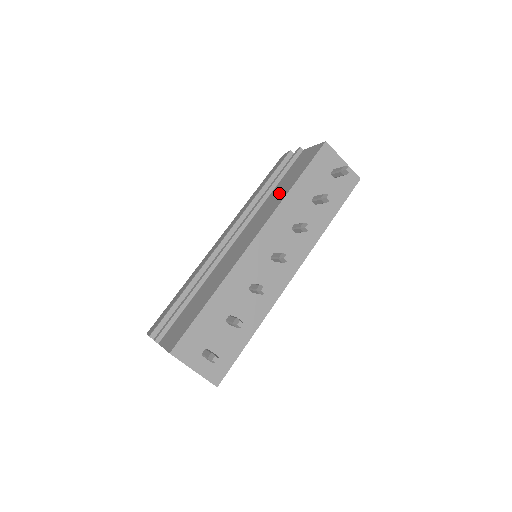
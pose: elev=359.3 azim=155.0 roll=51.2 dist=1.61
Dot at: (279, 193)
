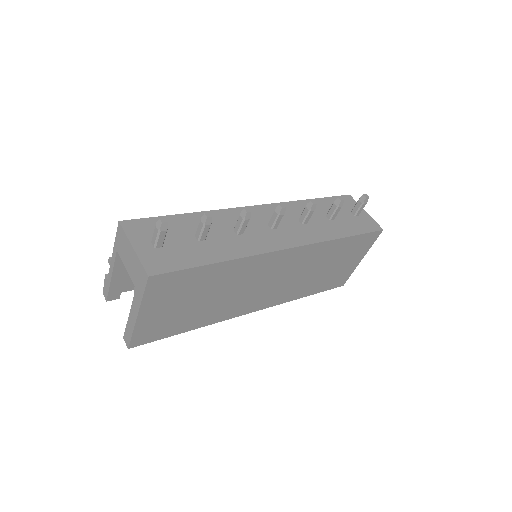
Dot at: occluded
